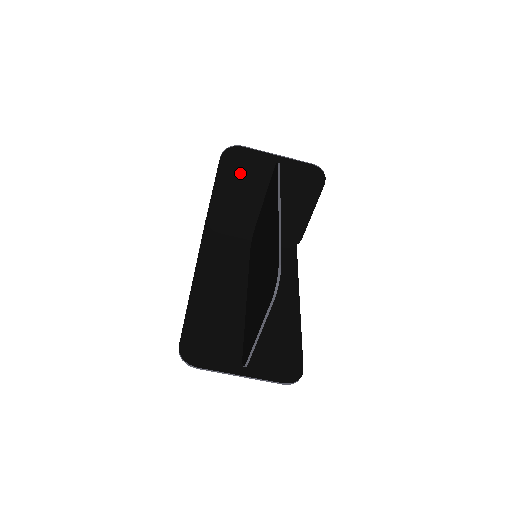
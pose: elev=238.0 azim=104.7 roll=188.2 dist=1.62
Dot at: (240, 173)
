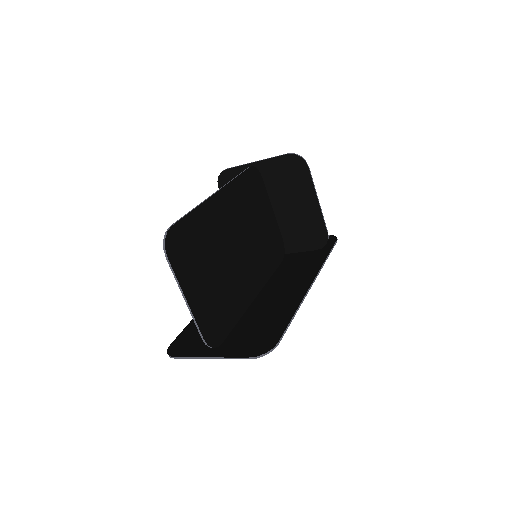
Dot at: occluded
